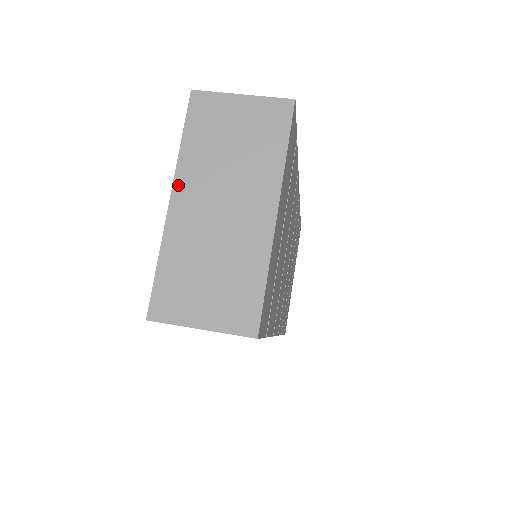
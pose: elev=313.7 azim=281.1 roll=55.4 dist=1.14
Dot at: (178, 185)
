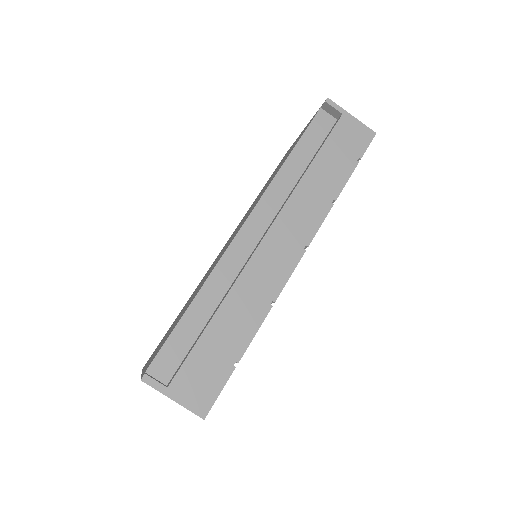
Dot at: occluded
